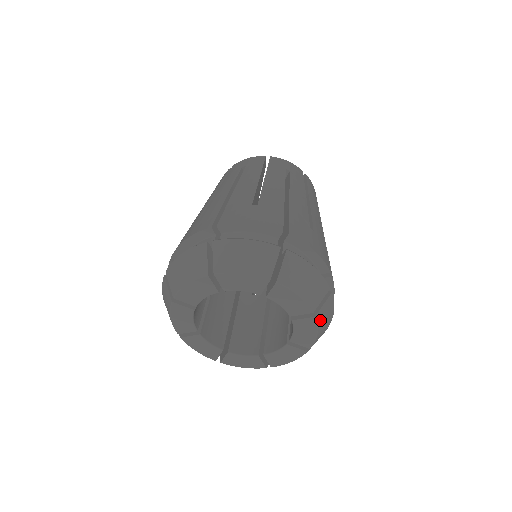
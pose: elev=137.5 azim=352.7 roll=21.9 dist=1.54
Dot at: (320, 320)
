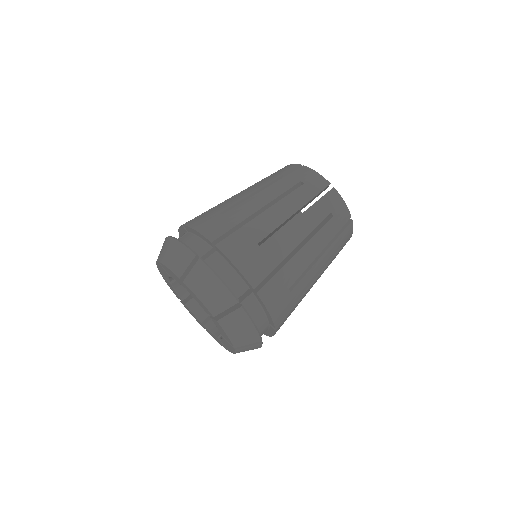
Dot at: (240, 351)
